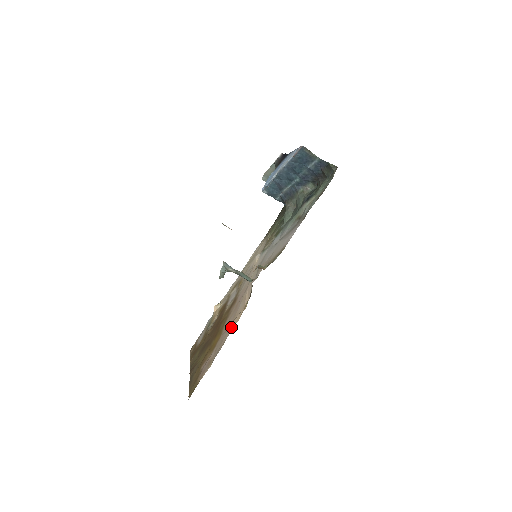
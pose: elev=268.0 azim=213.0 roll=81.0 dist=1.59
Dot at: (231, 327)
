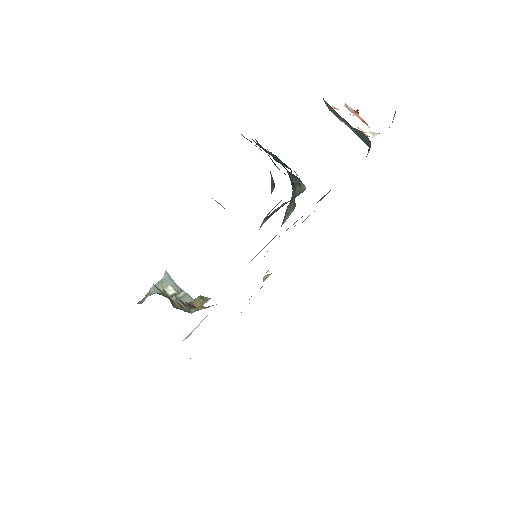
Dot at: occluded
